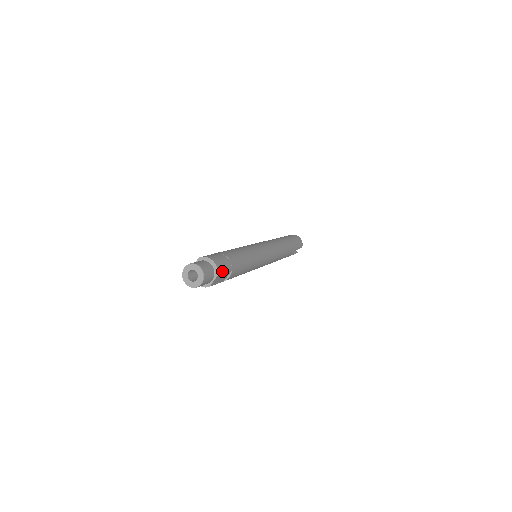
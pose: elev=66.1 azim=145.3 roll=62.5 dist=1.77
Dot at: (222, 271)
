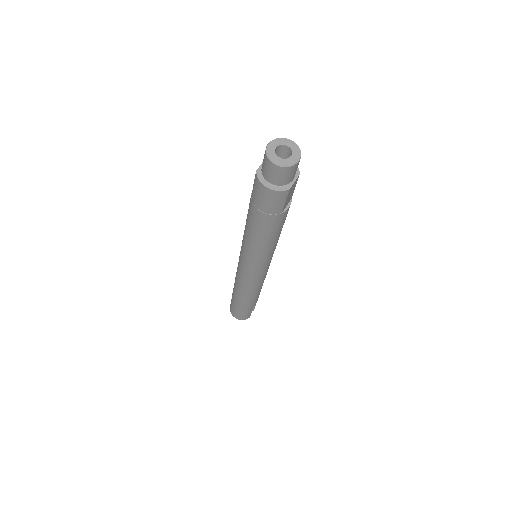
Dot at: occluded
